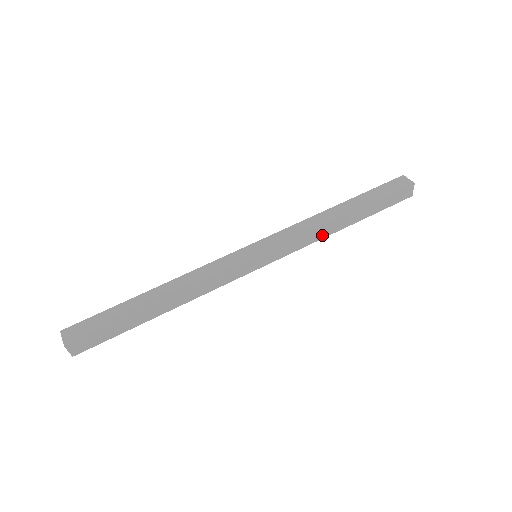
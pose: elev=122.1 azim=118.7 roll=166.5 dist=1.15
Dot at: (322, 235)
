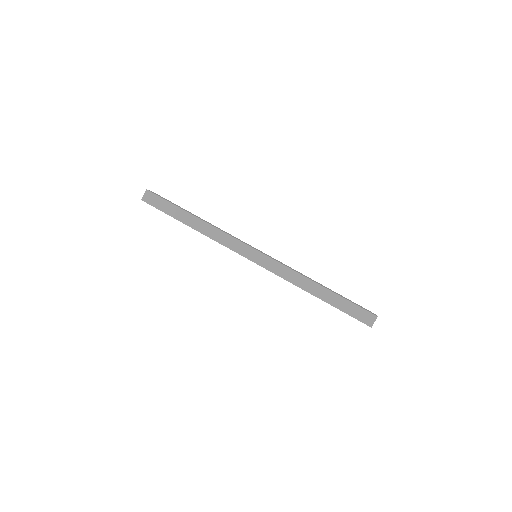
Dot at: (298, 283)
